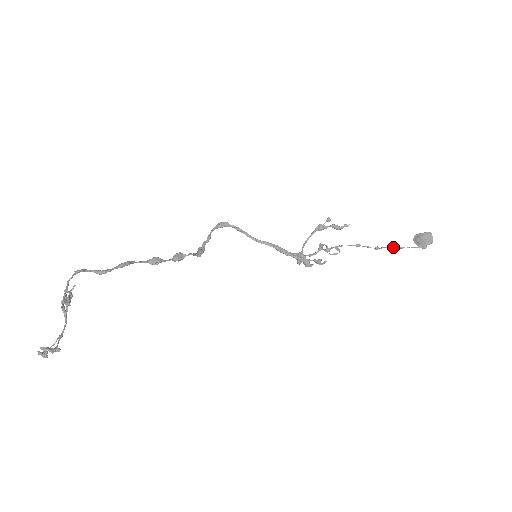
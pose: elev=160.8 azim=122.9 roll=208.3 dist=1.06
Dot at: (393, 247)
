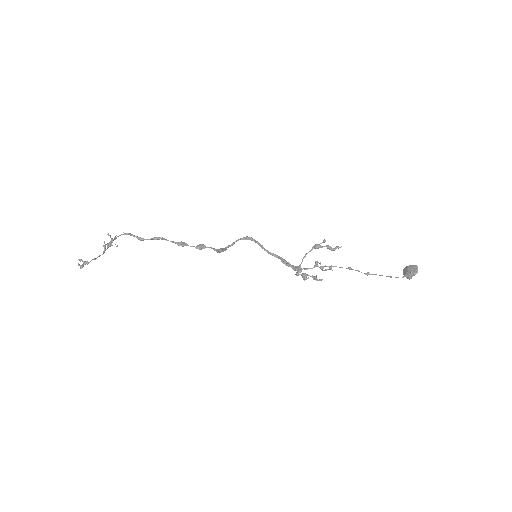
Dot at: occluded
